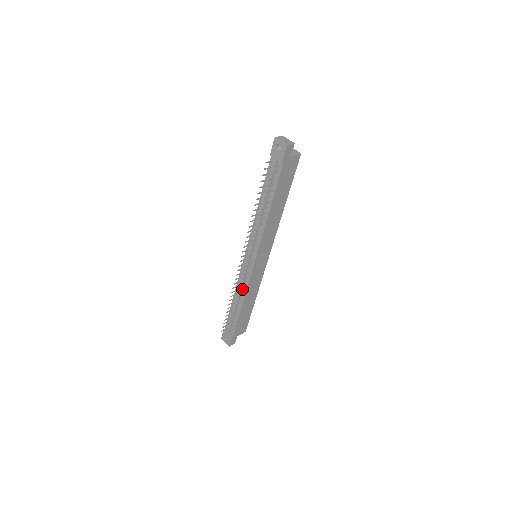
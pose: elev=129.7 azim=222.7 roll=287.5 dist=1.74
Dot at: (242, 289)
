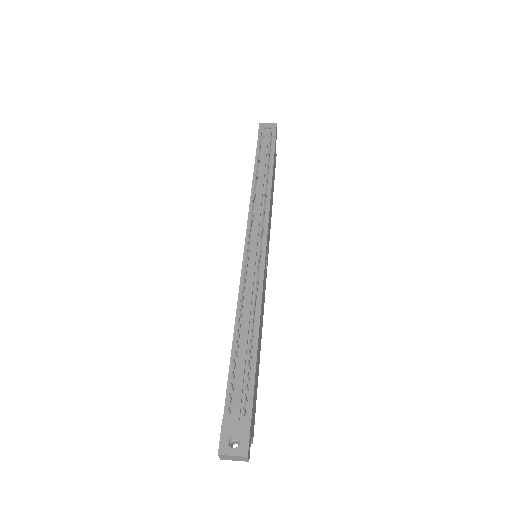
Dot at: (252, 301)
